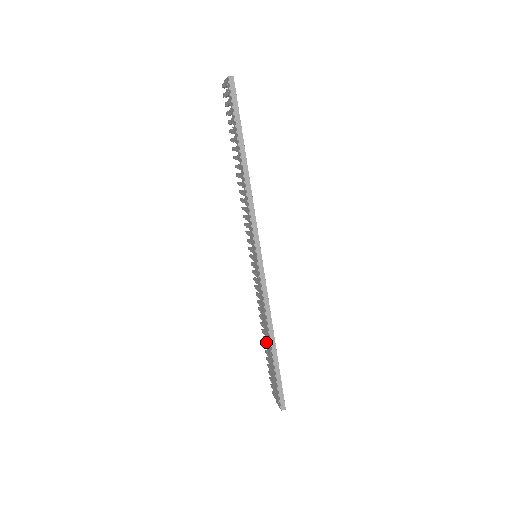
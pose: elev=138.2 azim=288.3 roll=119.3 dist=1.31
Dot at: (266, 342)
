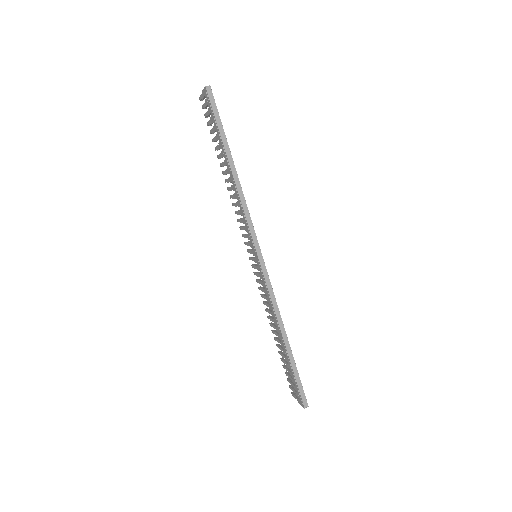
Dot at: (278, 342)
